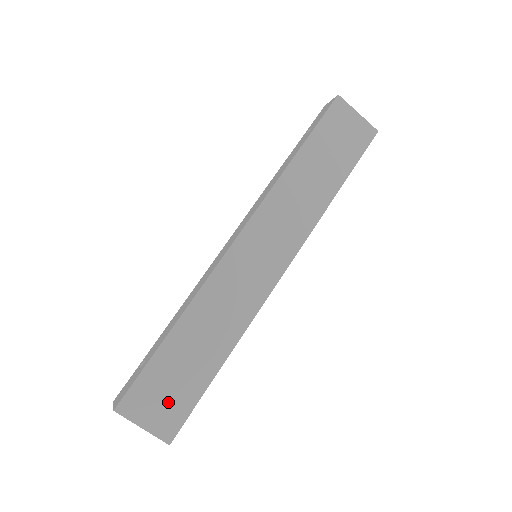
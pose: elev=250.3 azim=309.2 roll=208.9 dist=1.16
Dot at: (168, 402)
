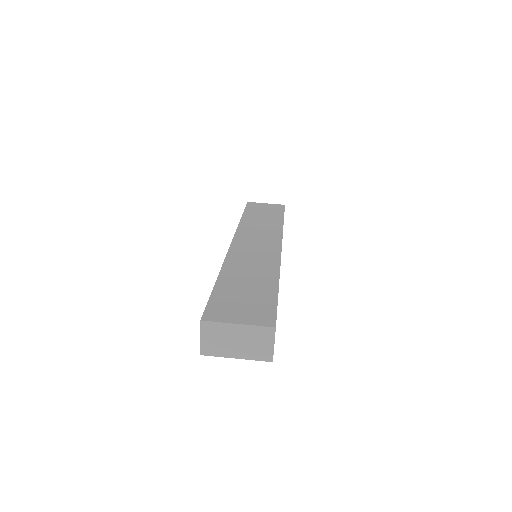
Dot at: (249, 307)
